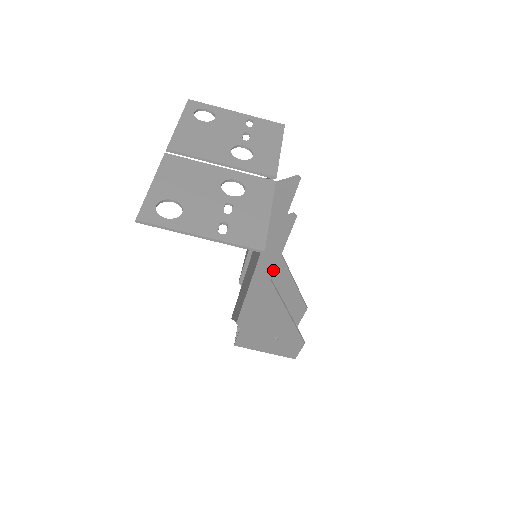
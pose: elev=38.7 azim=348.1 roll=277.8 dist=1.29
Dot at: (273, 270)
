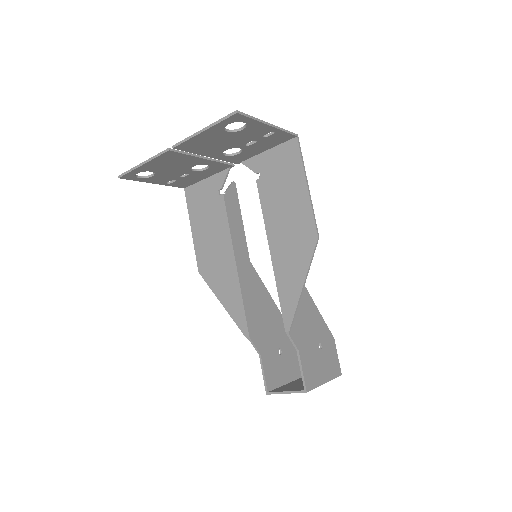
Dot at: occluded
